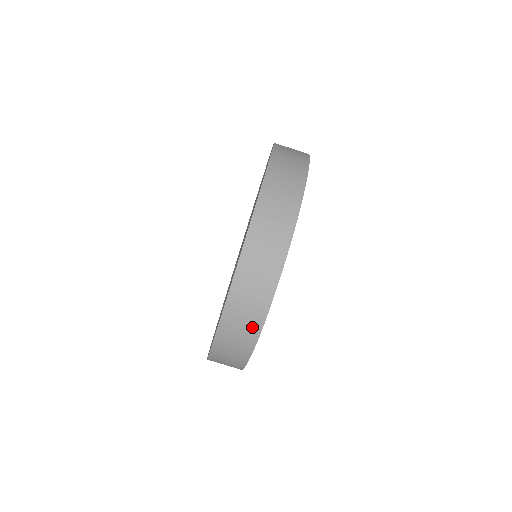
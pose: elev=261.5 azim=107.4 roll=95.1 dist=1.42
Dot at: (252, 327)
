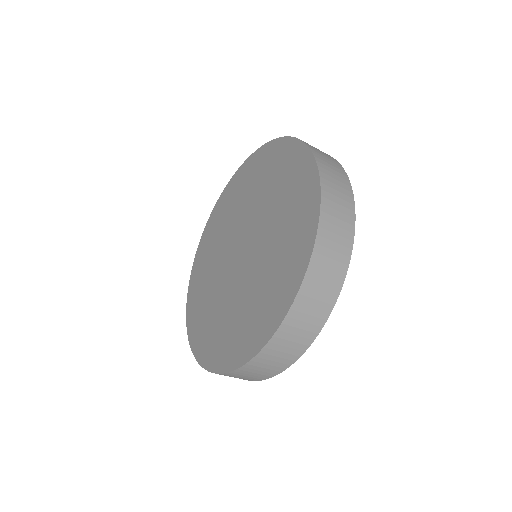
Dot at: (309, 332)
